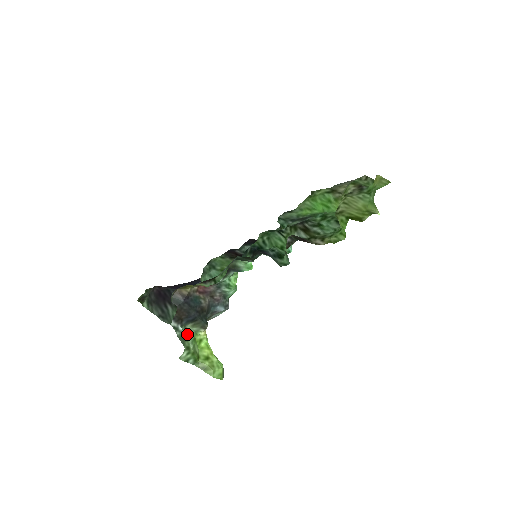
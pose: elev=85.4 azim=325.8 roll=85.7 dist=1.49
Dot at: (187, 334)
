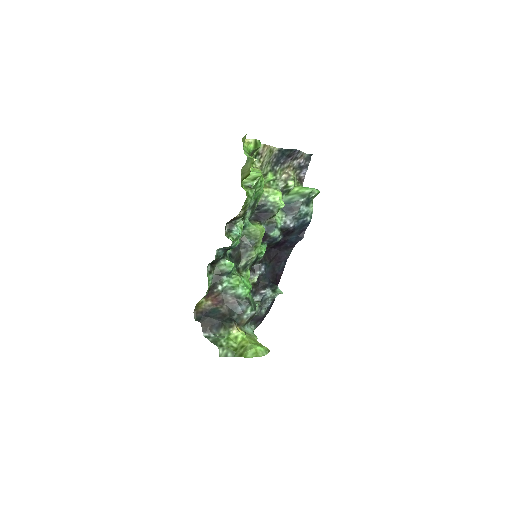
Dot at: (220, 337)
